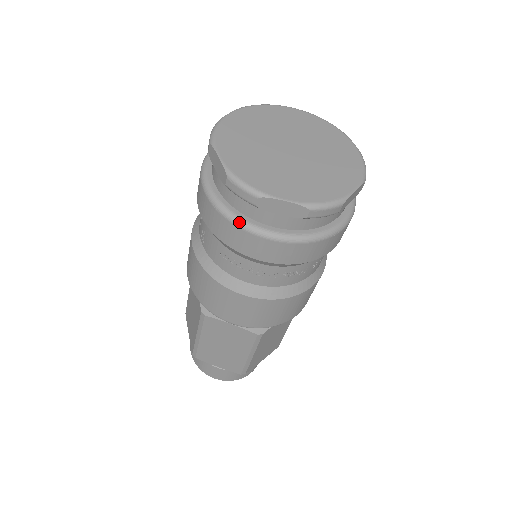
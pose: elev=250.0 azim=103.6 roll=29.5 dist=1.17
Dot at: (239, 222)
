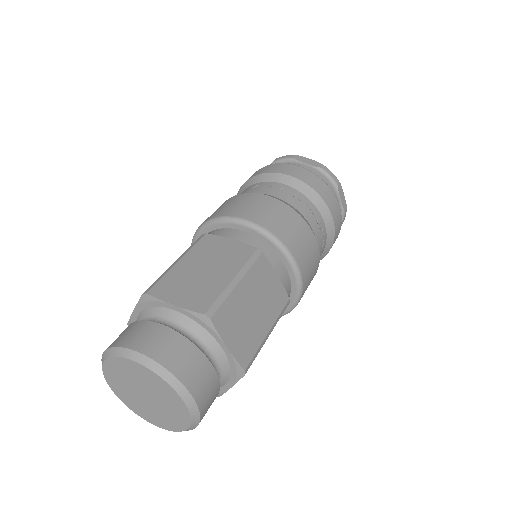
Dot at: (280, 163)
